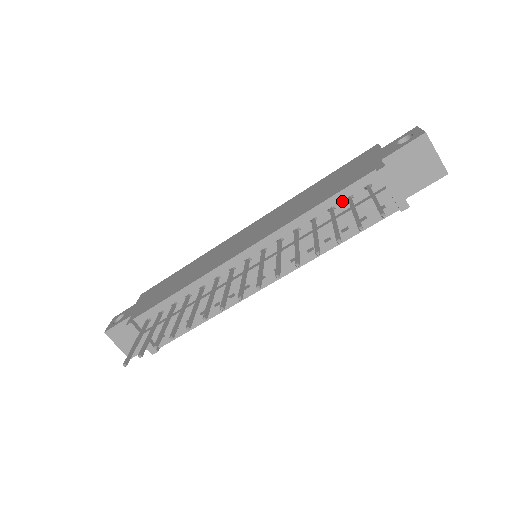
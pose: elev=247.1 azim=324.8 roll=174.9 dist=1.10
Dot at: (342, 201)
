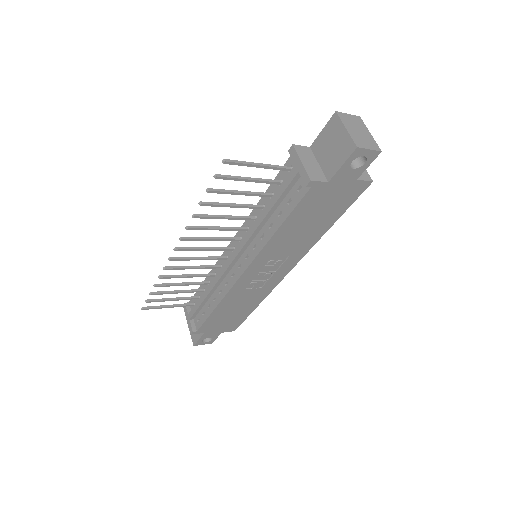
Dot at: (277, 186)
